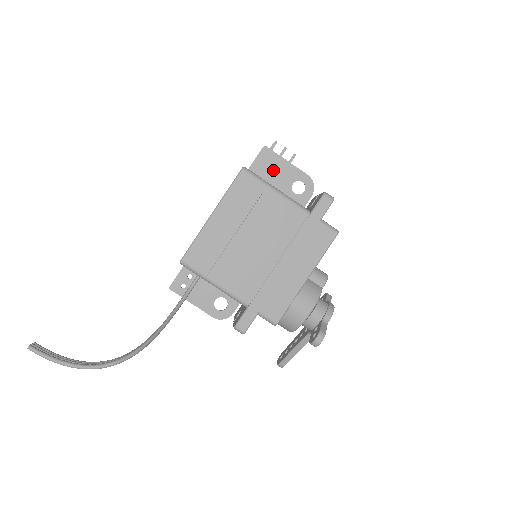
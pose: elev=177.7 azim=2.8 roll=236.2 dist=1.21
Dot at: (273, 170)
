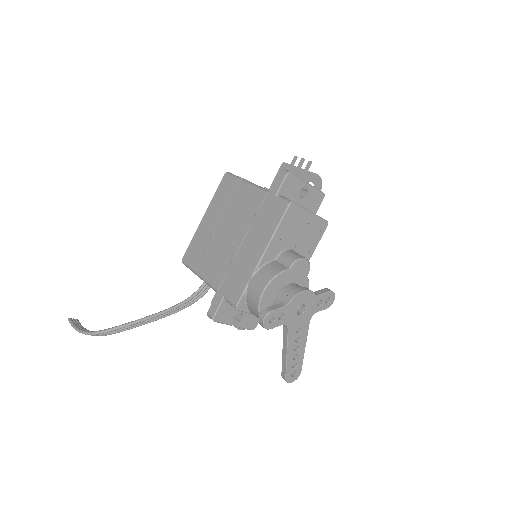
Dot at: occluded
